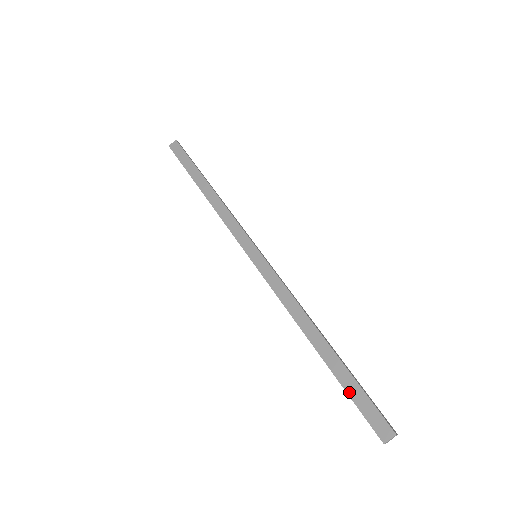
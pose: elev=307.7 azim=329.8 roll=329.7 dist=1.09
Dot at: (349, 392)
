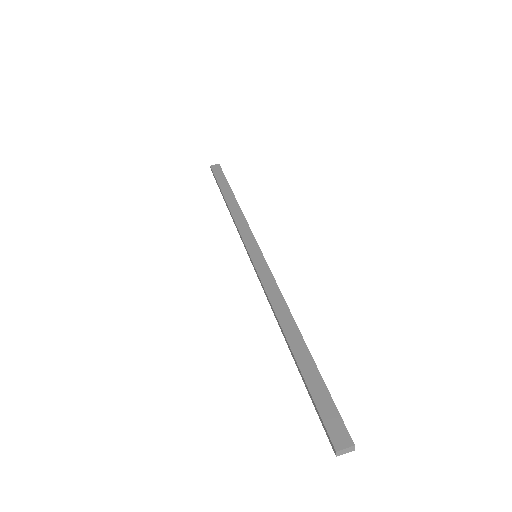
Dot at: (312, 389)
